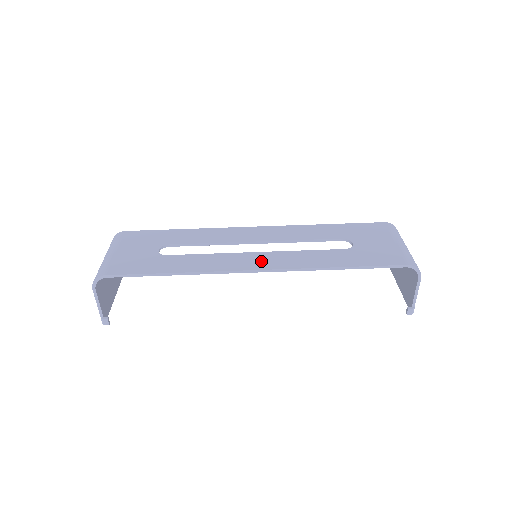
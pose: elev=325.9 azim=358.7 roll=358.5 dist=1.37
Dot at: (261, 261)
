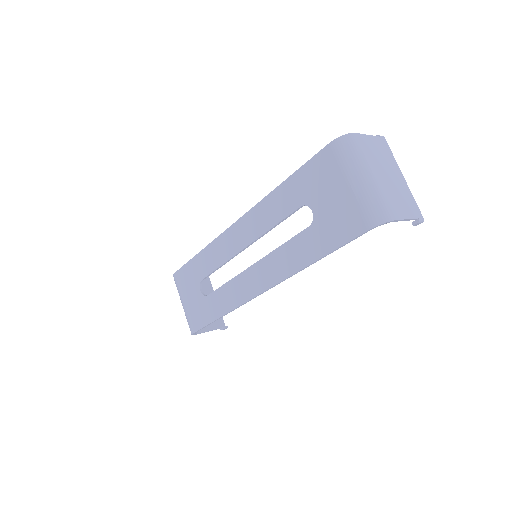
Dot at: (259, 279)
